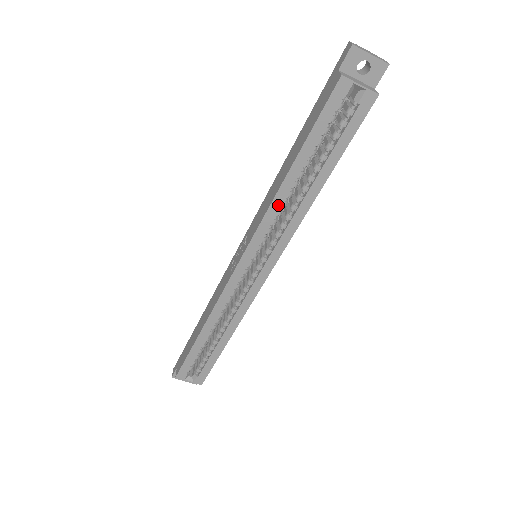
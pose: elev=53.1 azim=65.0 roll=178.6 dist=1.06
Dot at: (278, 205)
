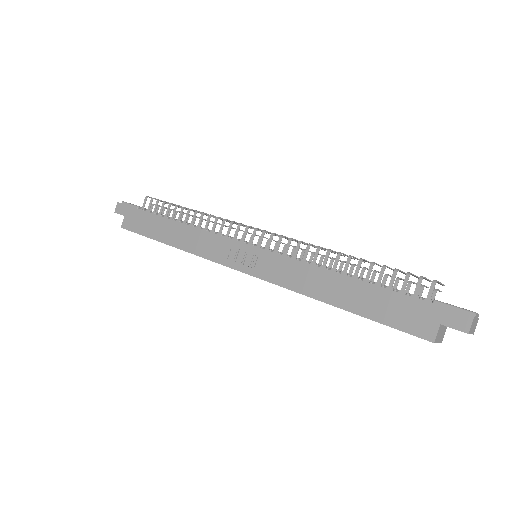
Dot at: occluded
